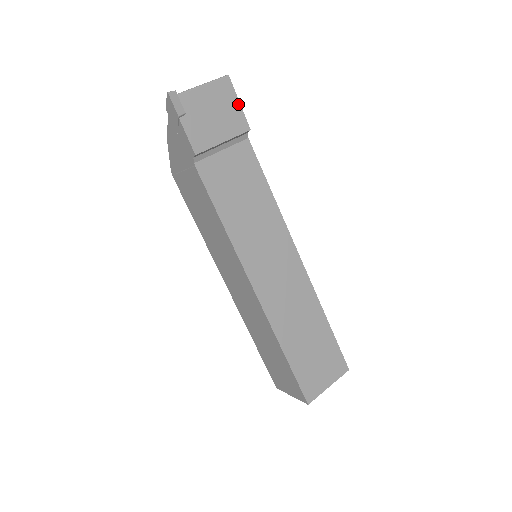
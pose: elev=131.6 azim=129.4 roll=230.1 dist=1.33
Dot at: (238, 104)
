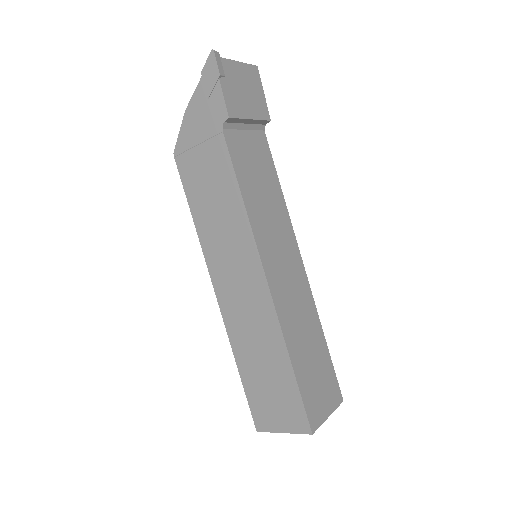
Dot at: (263, 94)
